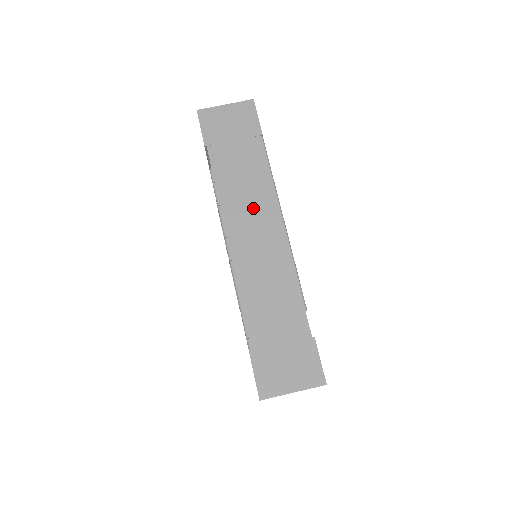
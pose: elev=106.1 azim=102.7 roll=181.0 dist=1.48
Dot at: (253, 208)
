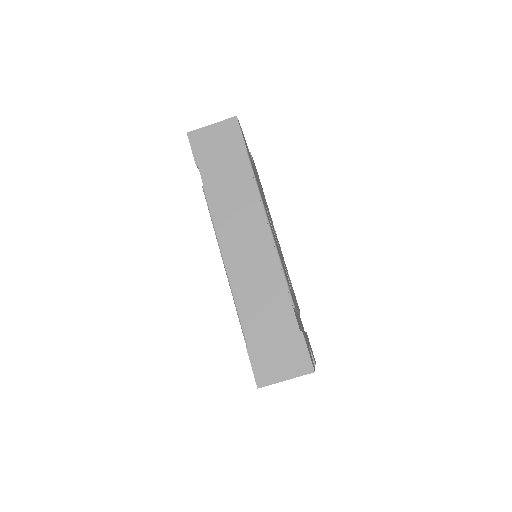
Dot at: (242, 219)
